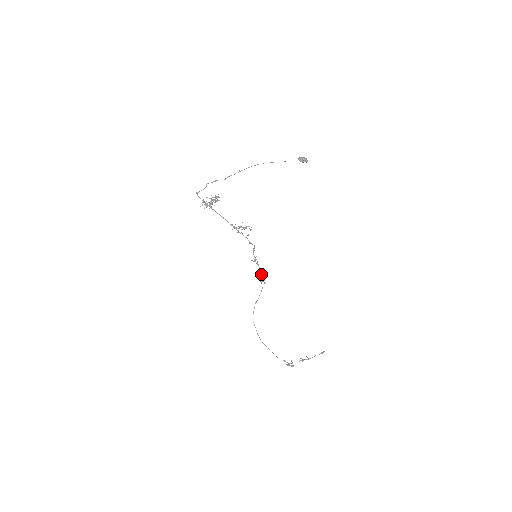
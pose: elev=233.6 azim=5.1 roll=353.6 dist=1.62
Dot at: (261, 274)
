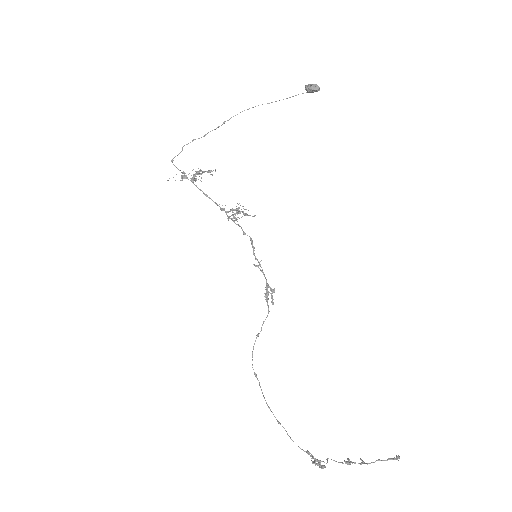
Dot at: (267, 288)
